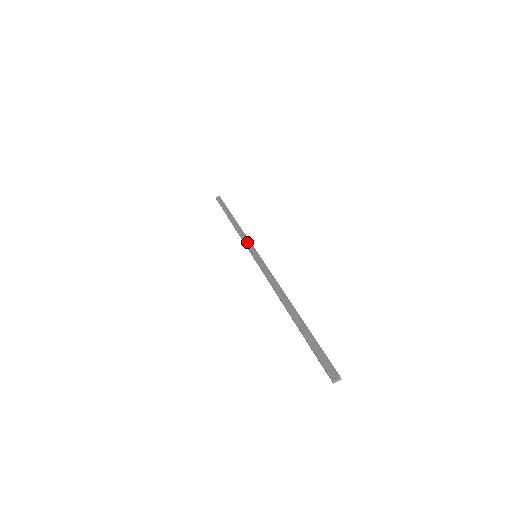
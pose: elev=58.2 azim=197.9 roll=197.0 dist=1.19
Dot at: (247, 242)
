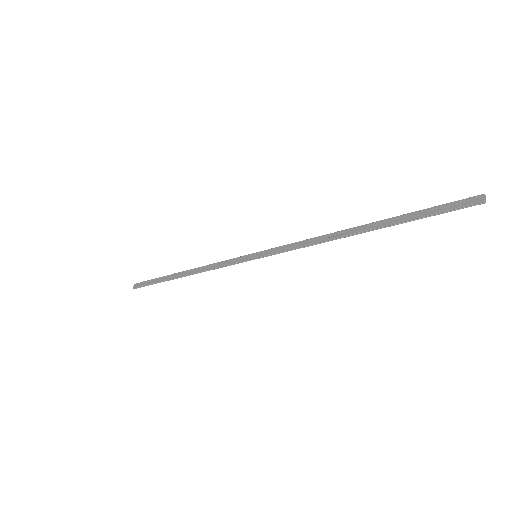
Dot at: (229, 262)
